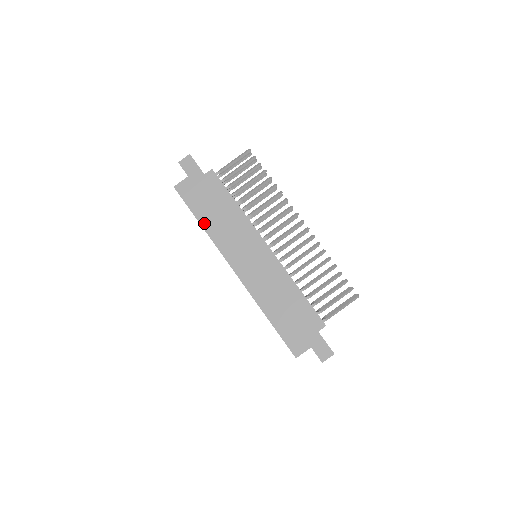
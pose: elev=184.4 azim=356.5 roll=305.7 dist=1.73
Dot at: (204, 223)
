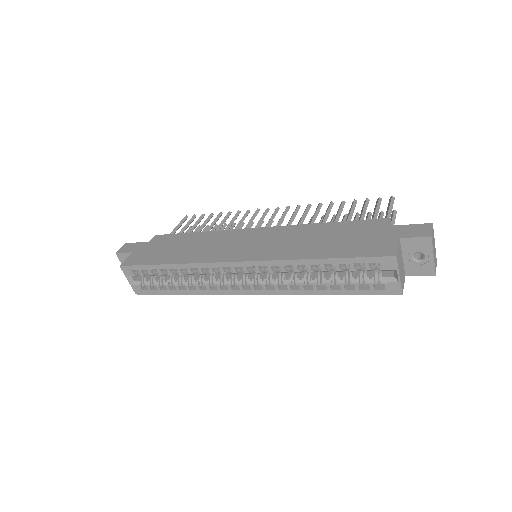
Dot at: (172, 261)
